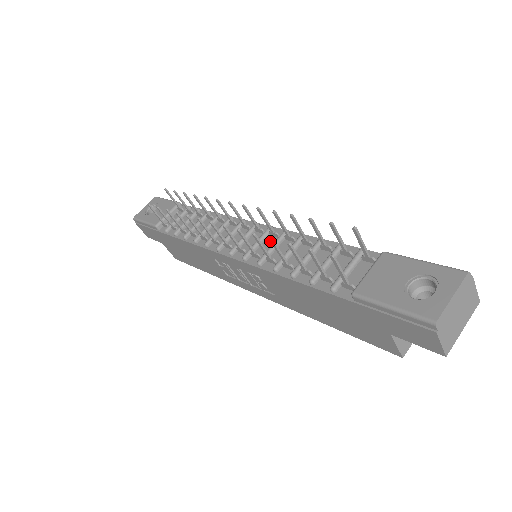
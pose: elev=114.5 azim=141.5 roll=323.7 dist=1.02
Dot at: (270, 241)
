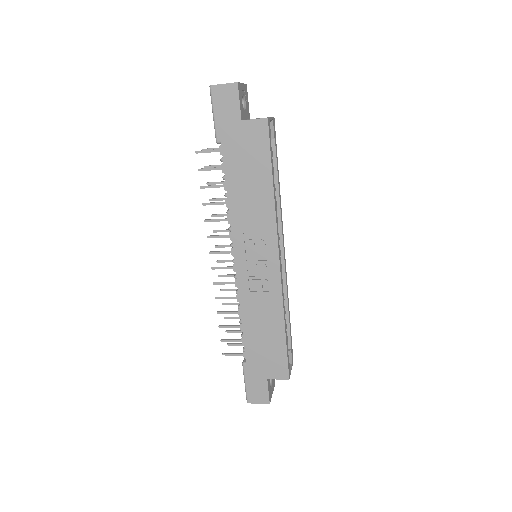
Dot at: (204, 205)
